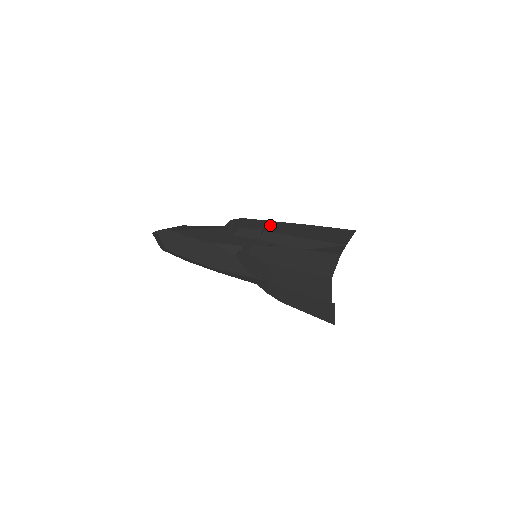
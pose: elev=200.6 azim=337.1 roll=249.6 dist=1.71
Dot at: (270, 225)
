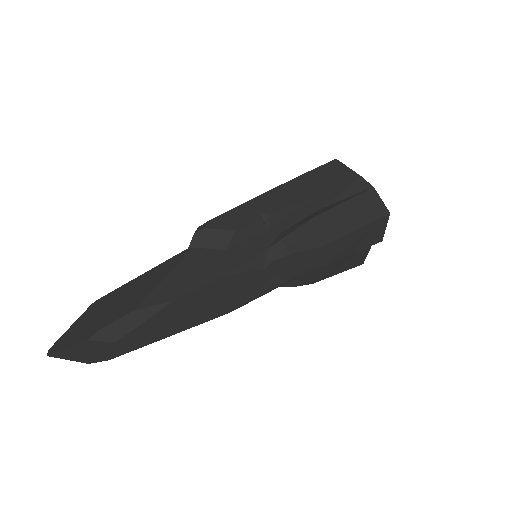
Dot at: (261, 205)
